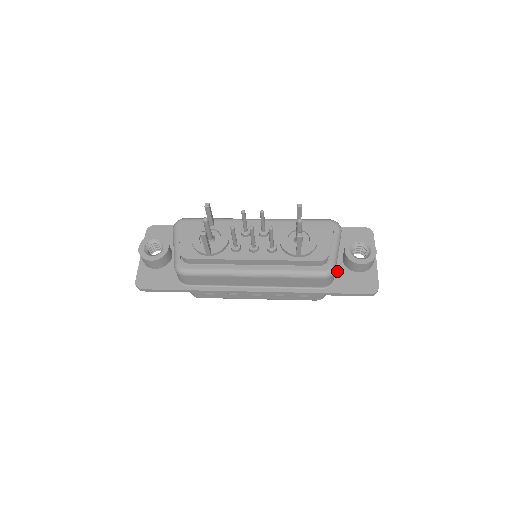
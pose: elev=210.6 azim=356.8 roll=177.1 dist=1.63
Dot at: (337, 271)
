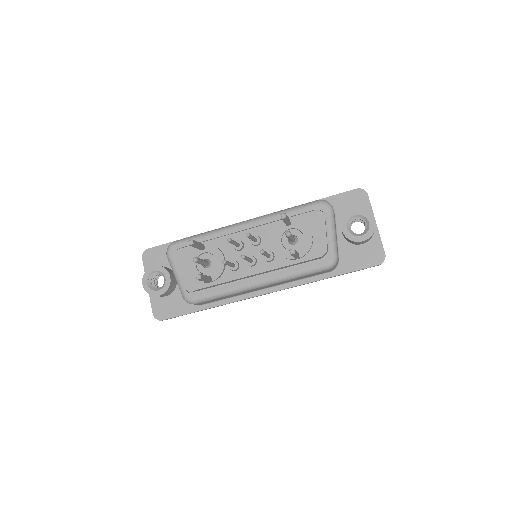
Dot at: (340, 249)
